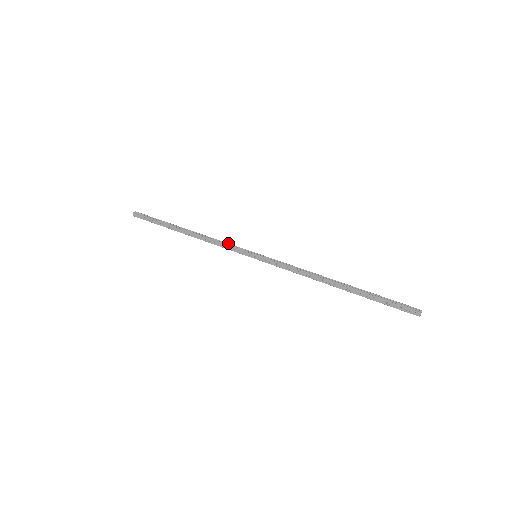
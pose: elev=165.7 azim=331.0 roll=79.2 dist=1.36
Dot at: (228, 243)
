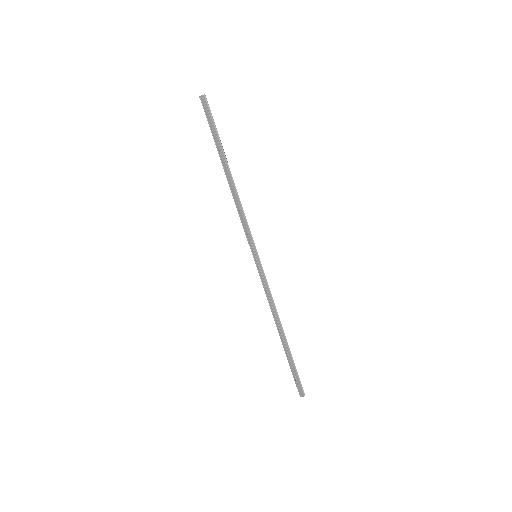
Dot at: occluded
